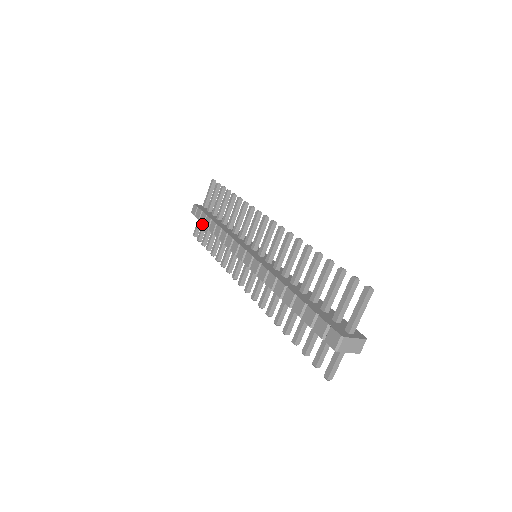
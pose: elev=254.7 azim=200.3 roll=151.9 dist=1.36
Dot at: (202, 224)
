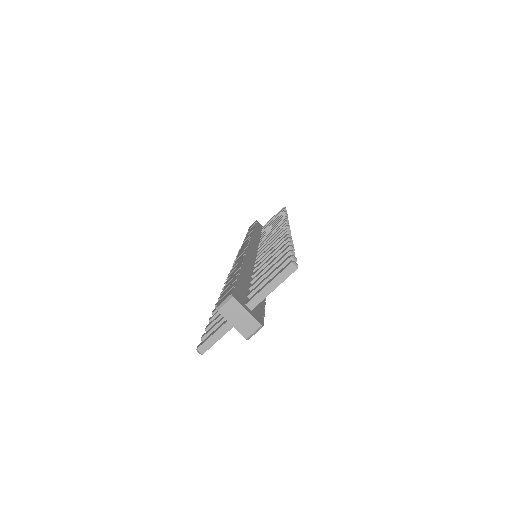
Dot at: occluded
